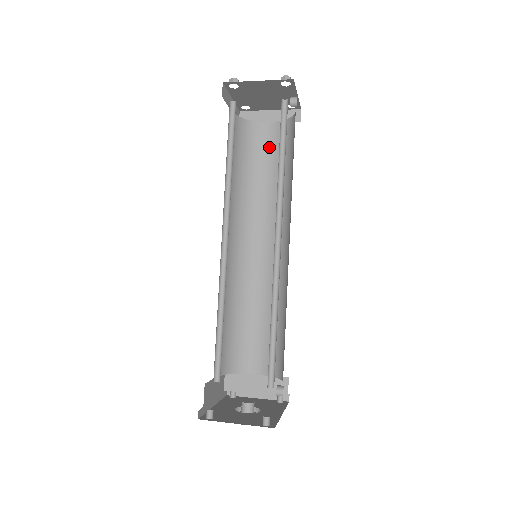
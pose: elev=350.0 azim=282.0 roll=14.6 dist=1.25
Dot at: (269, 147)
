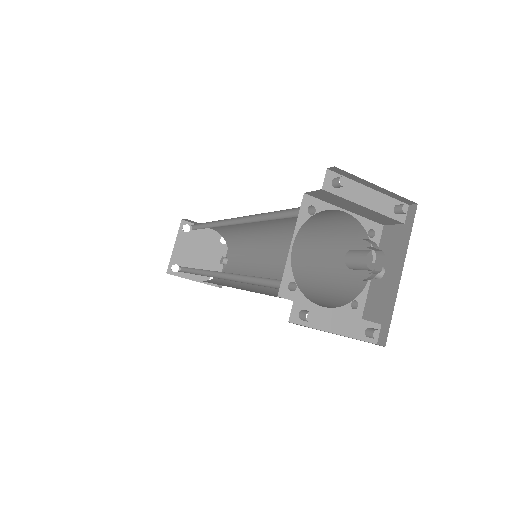
Dot at: occluded
